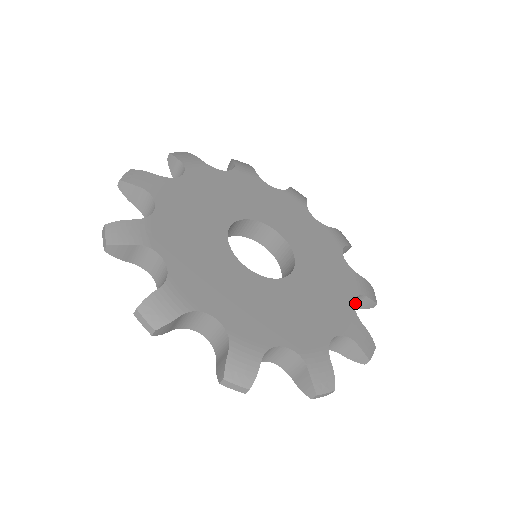
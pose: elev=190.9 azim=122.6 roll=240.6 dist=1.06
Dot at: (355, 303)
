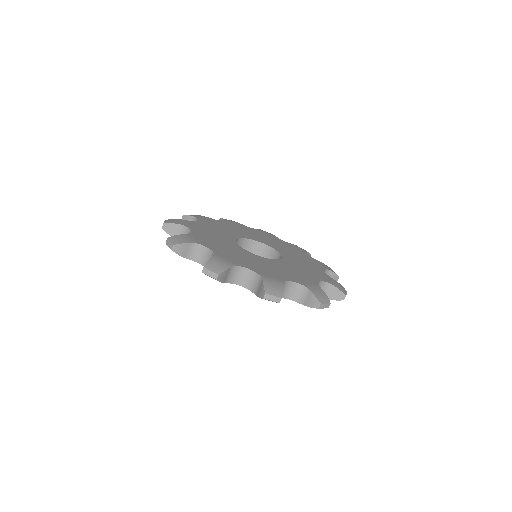
Dot at: occluded
